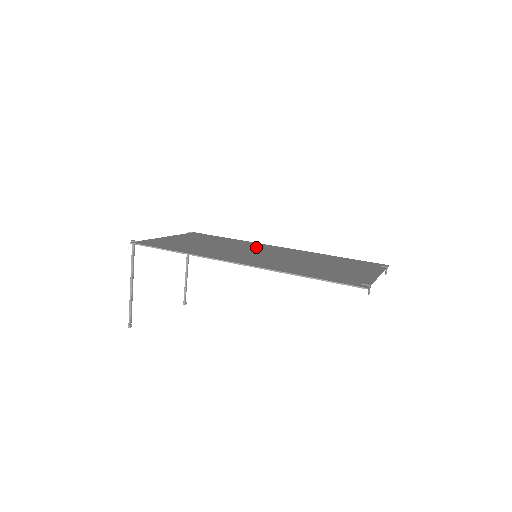
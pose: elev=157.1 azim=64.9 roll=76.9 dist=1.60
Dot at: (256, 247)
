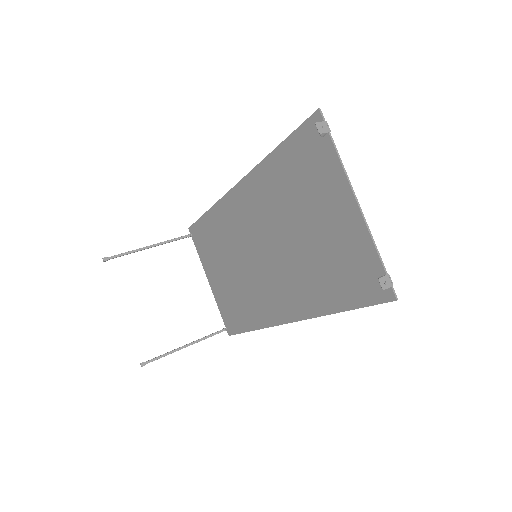
Dot at: (265, 292)
